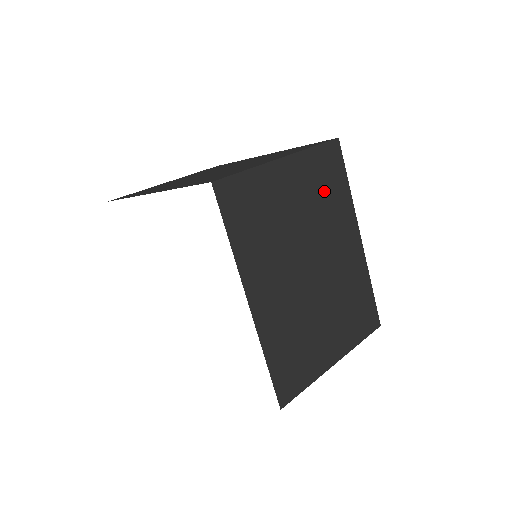
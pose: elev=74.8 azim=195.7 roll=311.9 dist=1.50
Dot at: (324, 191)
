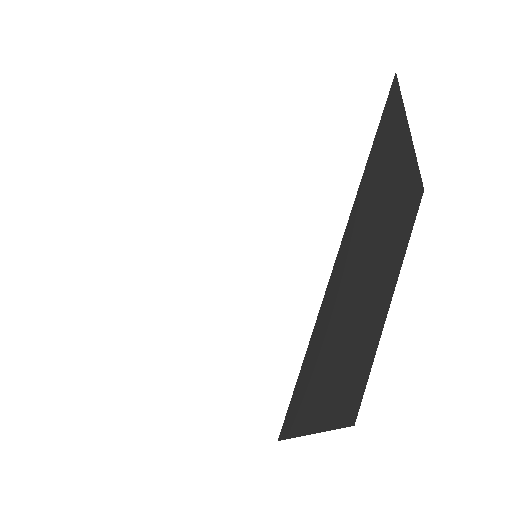
Dot at: (404, 220)
